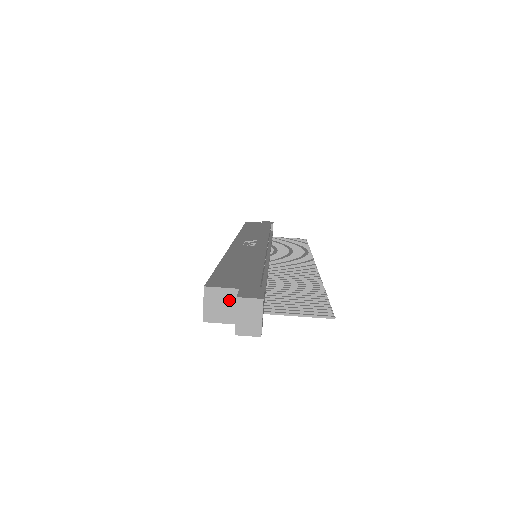
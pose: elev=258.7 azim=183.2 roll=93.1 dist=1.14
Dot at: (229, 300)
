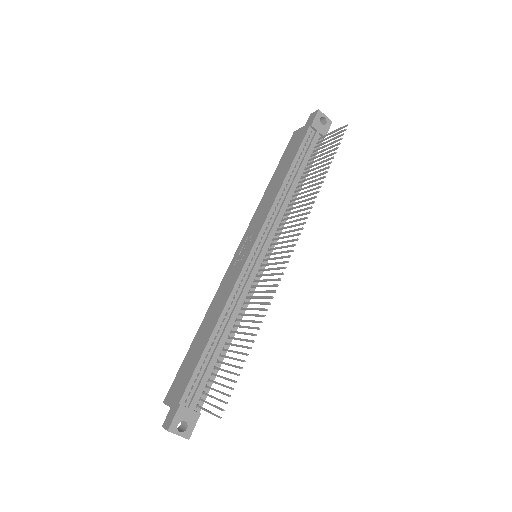
Dot at: occluded
